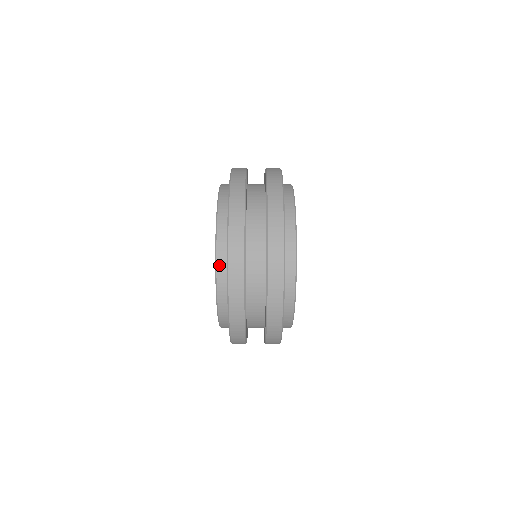
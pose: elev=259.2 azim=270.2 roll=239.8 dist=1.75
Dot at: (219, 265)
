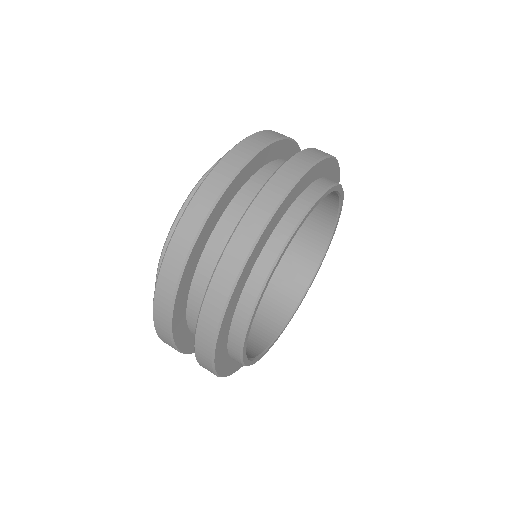
Dot at: occluded
